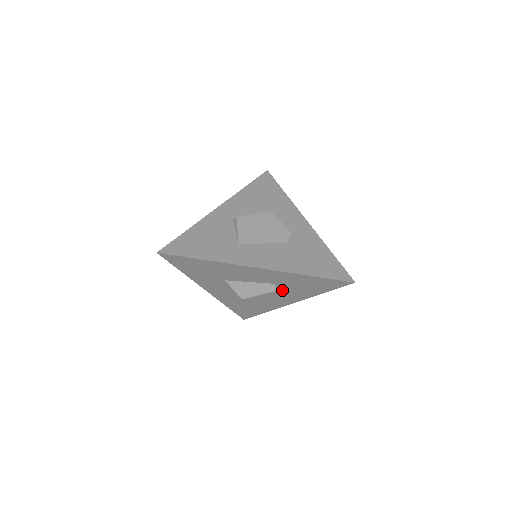
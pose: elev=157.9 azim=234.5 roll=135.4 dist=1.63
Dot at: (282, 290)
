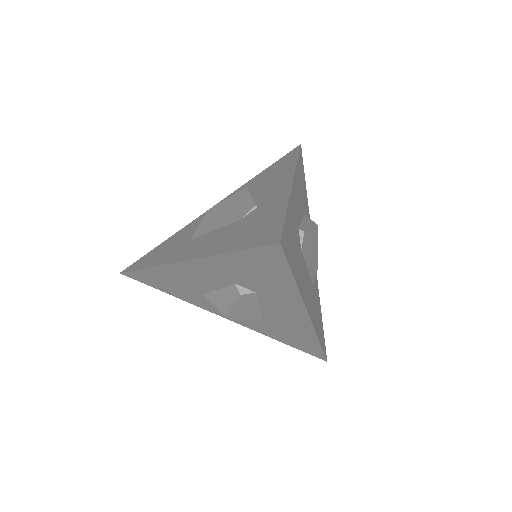
Dot at: (259, 293)
